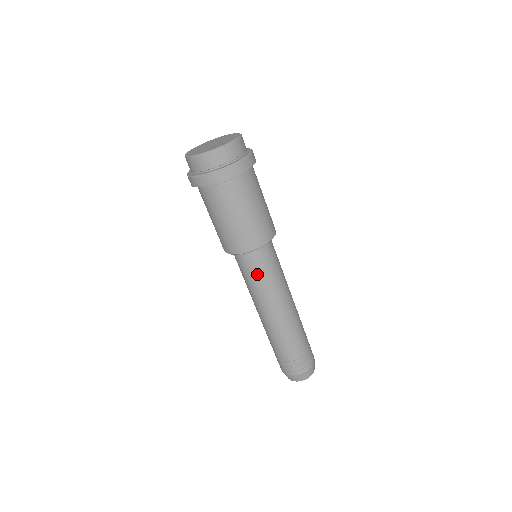
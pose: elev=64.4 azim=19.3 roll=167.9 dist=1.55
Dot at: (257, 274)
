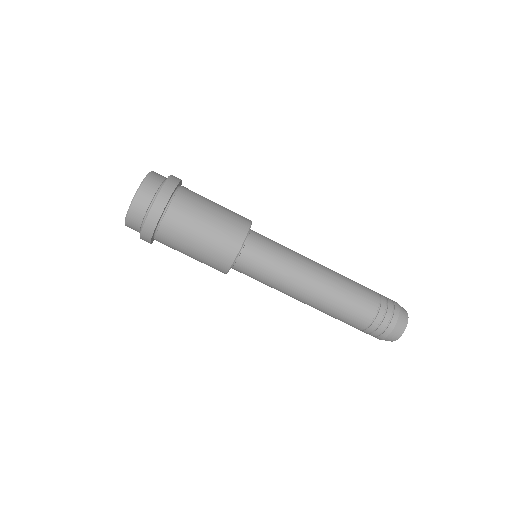
Dot at: (273, 251)
